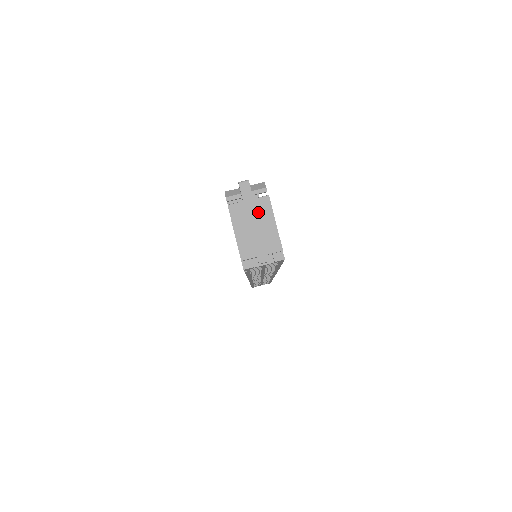
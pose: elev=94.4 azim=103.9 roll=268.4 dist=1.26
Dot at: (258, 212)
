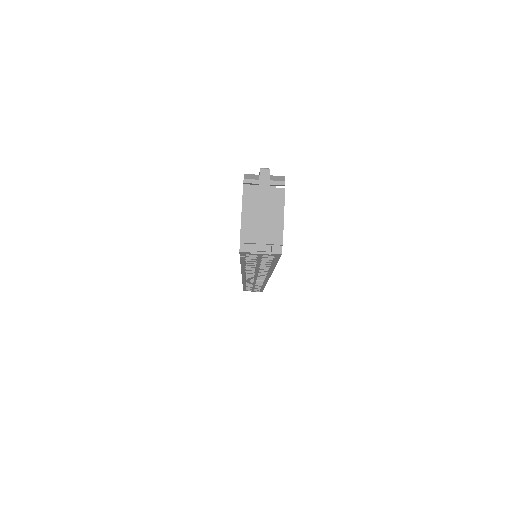
Dot at: (270, 201)
